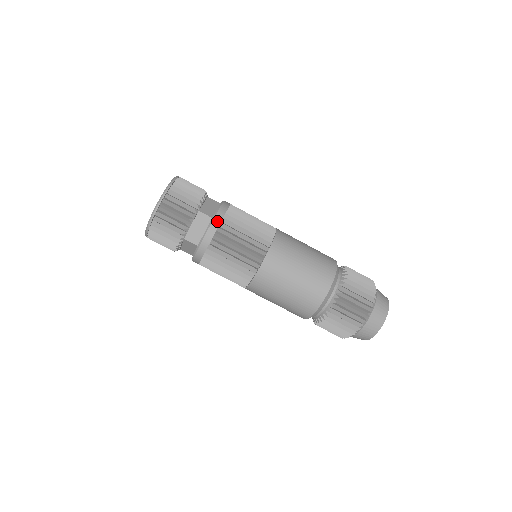
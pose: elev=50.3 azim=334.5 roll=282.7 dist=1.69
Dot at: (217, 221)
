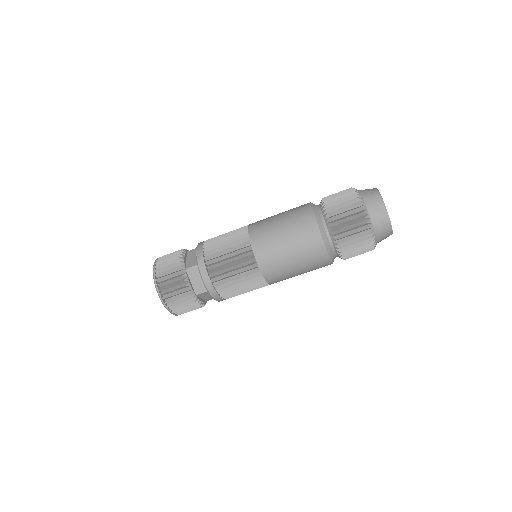
Dot at: (201, 264)
